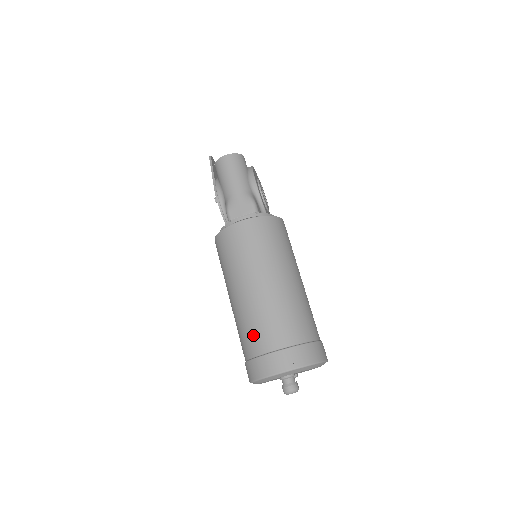
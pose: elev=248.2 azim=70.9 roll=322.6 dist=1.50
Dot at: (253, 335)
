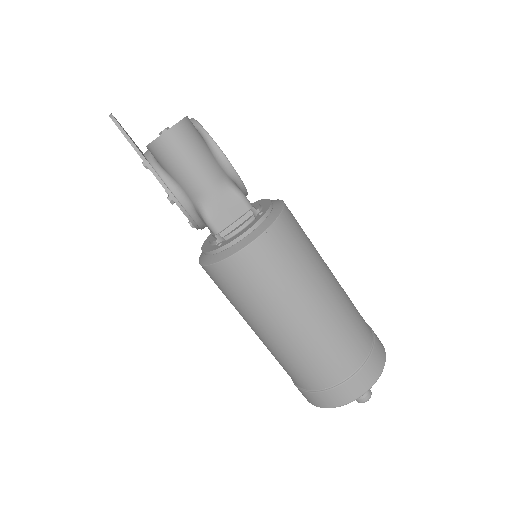
Dot at: (315, 371)
